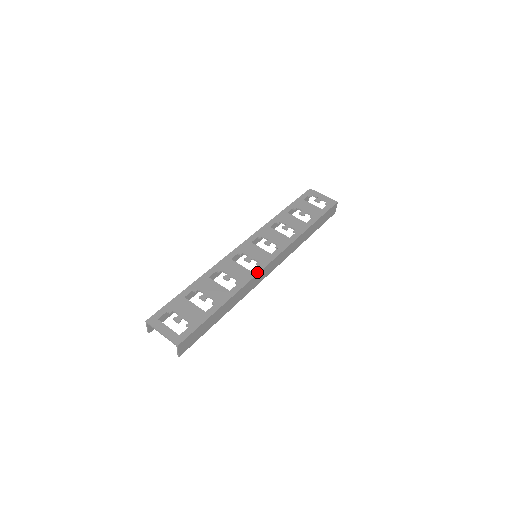
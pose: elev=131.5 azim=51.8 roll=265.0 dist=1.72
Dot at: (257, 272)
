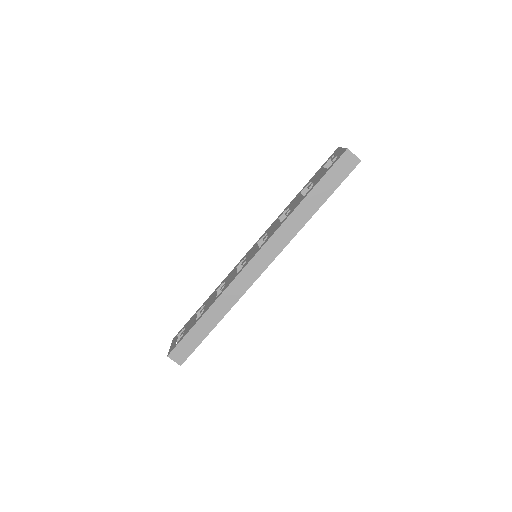
Dot at: (237, 274)
